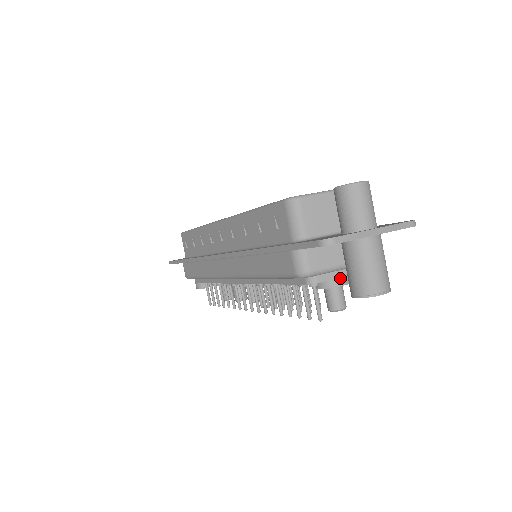
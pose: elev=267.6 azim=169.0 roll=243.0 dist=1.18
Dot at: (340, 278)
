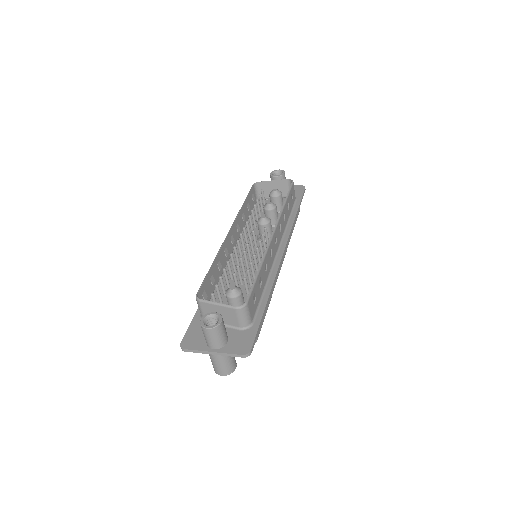
Dot at: occluded
